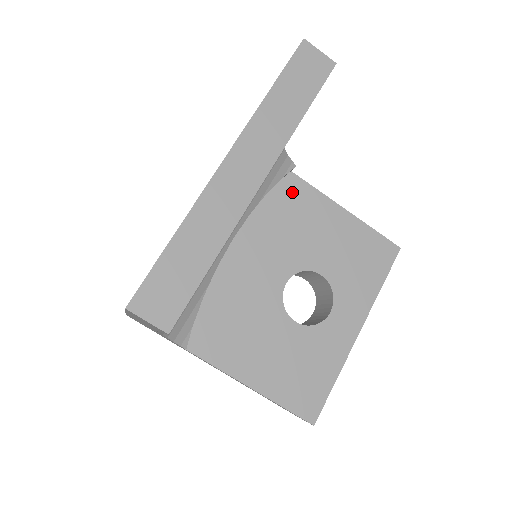
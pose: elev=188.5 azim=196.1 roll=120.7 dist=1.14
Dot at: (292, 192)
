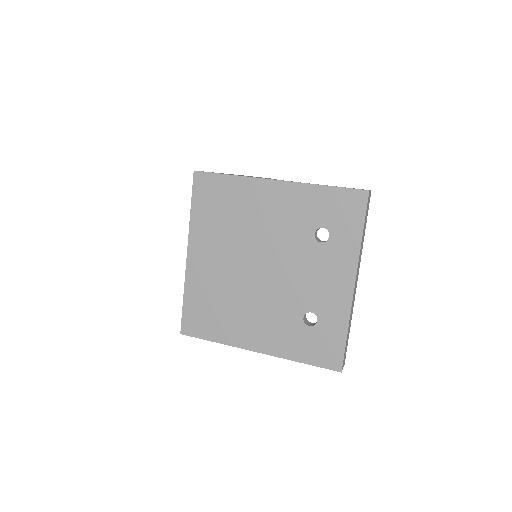
Dot at: occluded
